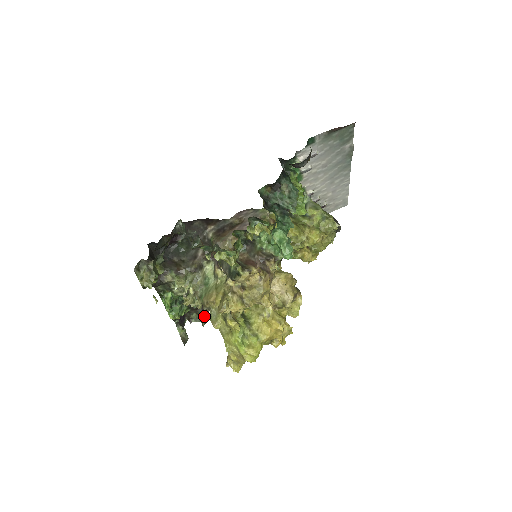
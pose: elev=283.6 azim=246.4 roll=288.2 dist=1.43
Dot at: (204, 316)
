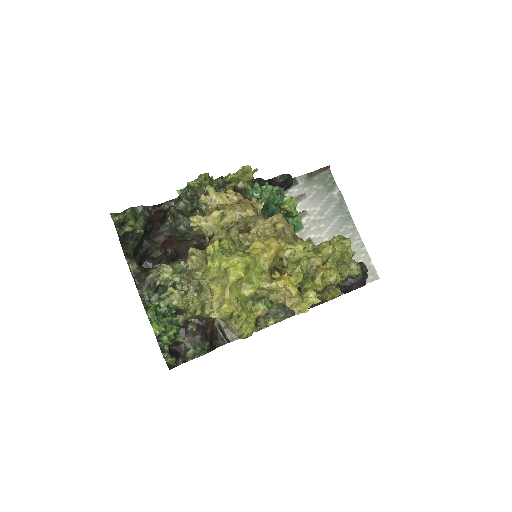
Dot at: (203, 347)
